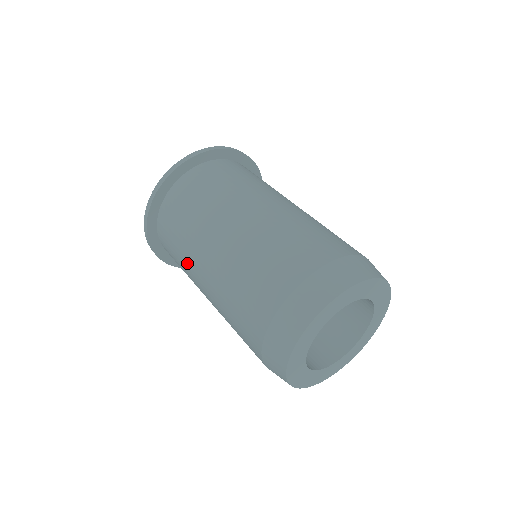
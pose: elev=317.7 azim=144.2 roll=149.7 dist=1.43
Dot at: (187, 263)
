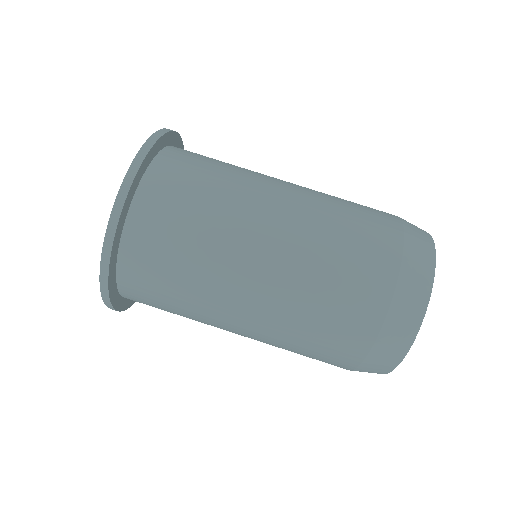
Dot at: (200, 317)
